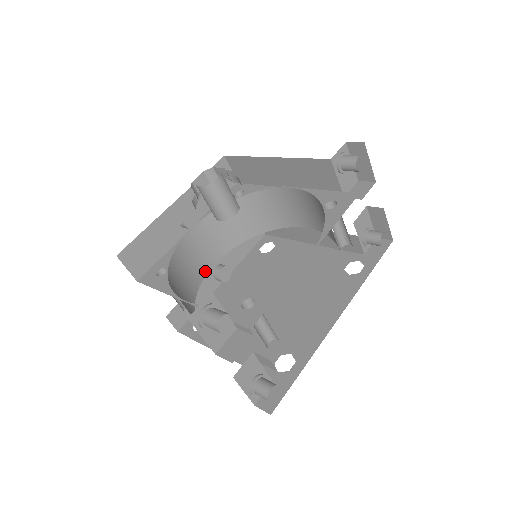
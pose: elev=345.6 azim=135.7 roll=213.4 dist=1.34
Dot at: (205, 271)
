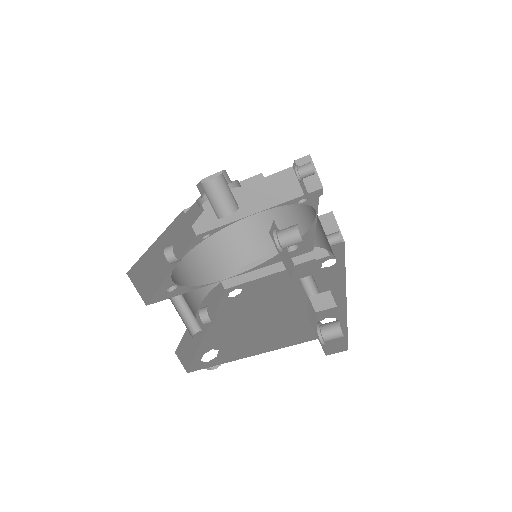
Dot at: (194, 310)
